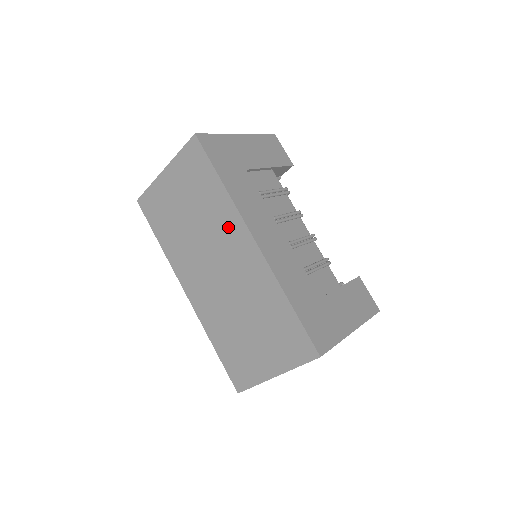
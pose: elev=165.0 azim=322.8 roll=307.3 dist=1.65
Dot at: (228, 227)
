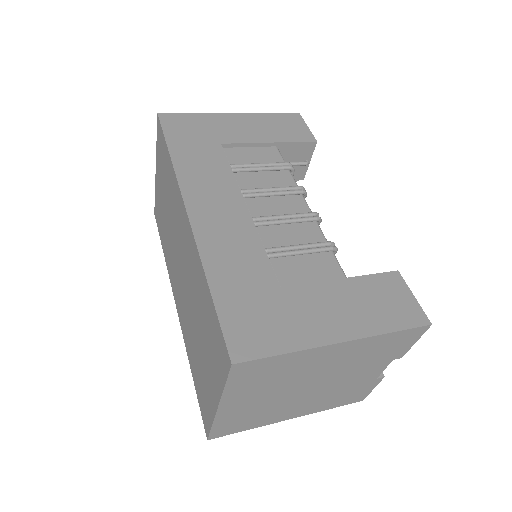
Dot at: (177, 206)
